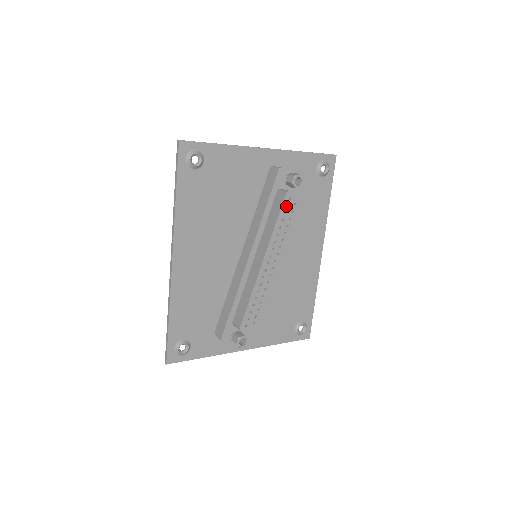
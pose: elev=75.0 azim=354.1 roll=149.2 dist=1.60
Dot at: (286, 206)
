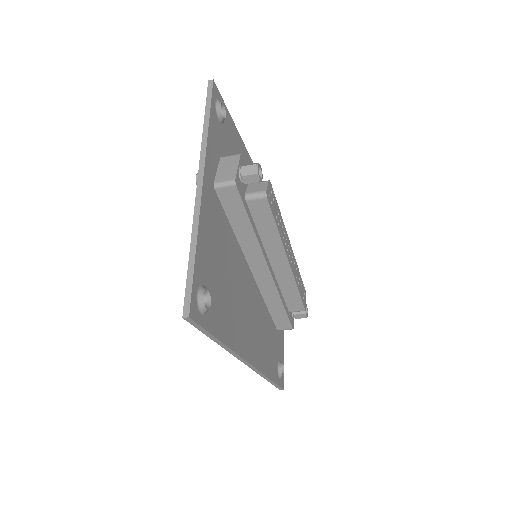
Dot at: (271, 205)
